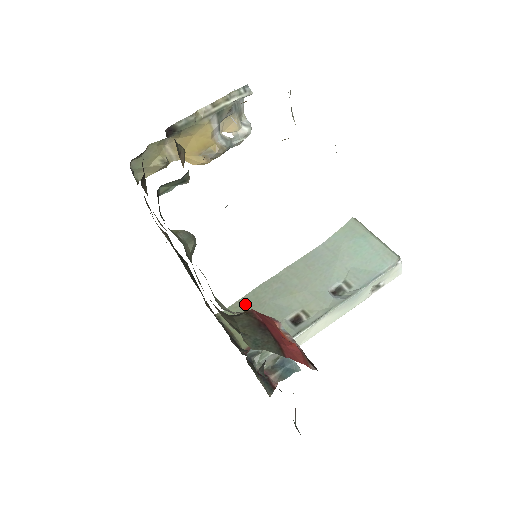
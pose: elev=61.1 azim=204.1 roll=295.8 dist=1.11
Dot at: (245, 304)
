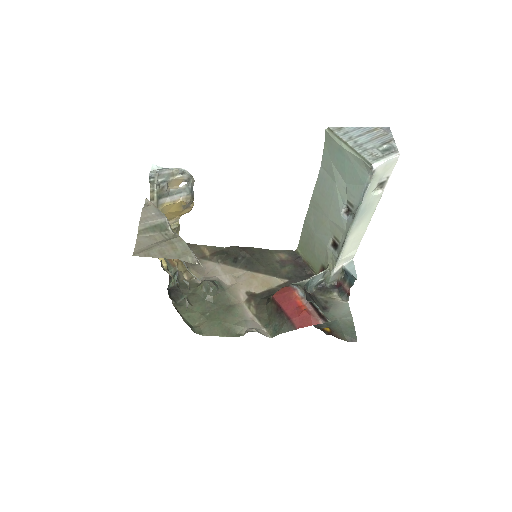
Dot at: (305, 238)
